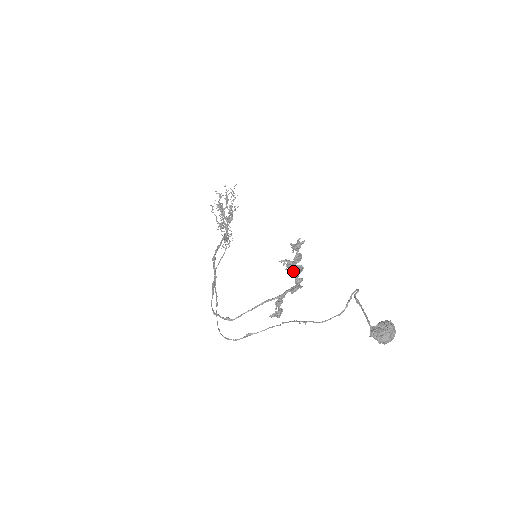
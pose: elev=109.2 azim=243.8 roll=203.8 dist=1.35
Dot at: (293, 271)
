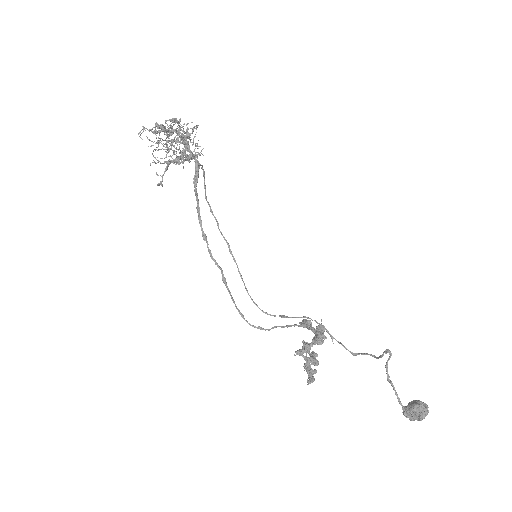
Dot at: (312, 340)
